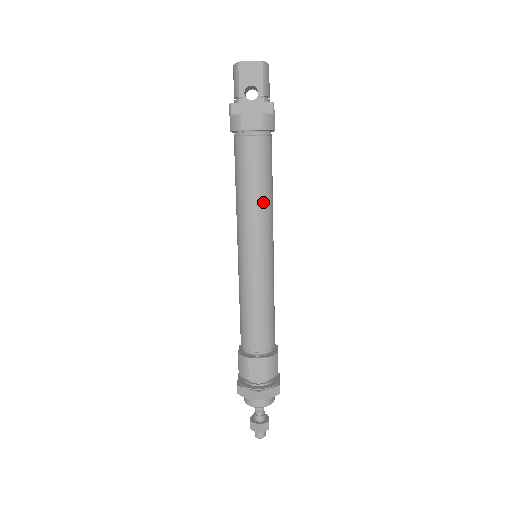
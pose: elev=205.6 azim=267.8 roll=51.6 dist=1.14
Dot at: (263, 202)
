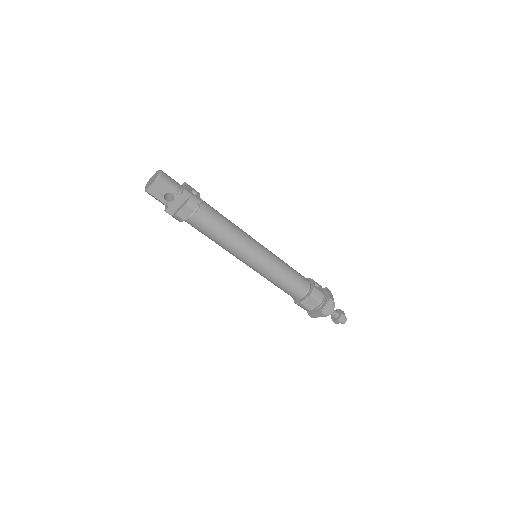
Dot at: (232, 237)
